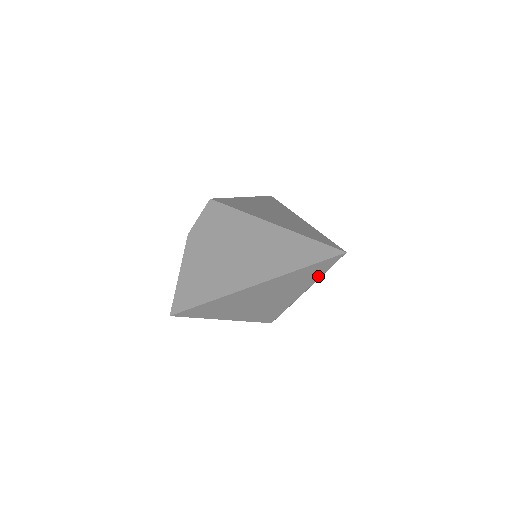
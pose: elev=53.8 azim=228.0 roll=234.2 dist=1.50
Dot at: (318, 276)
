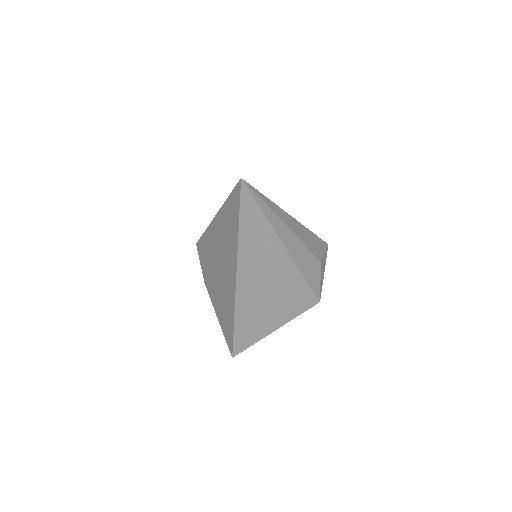
Dot at: (264, 220)
